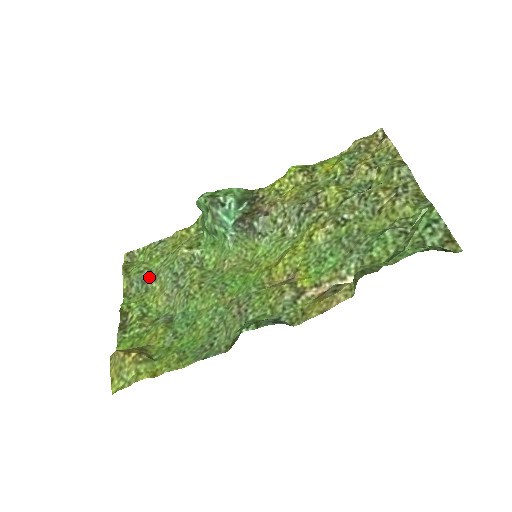
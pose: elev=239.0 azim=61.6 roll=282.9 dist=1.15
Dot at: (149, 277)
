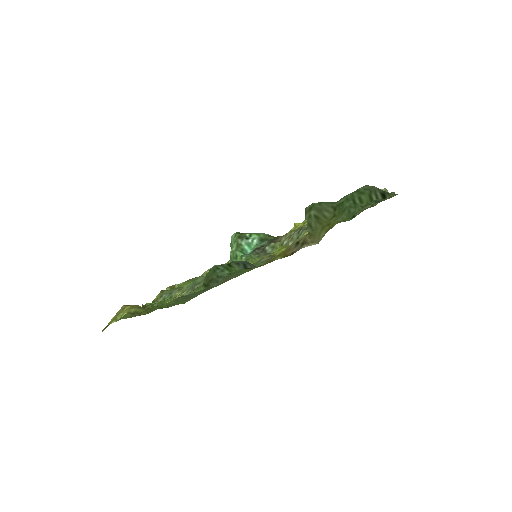
Dot at: (176, 290)
